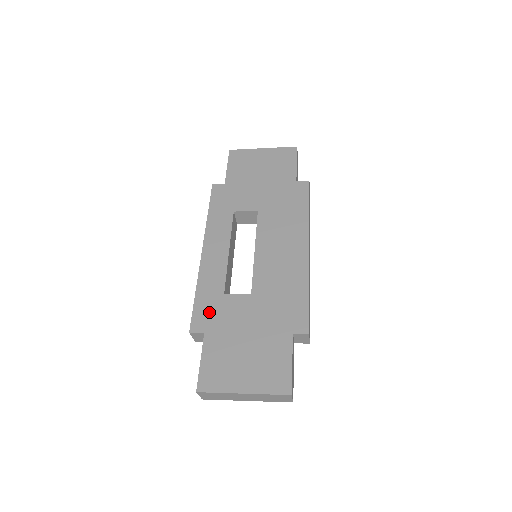
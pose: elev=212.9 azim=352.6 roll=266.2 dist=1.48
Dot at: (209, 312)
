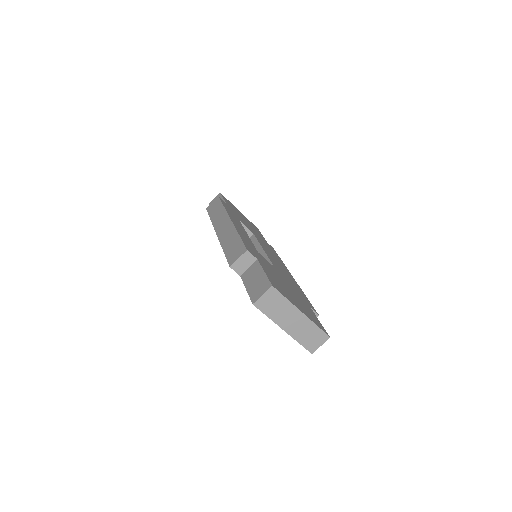
Dot at: (254, 252)
